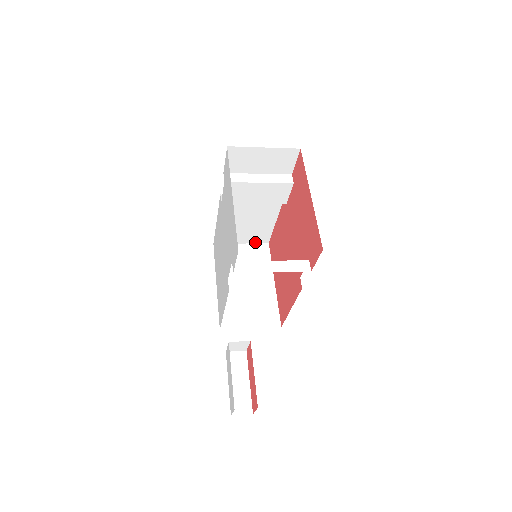
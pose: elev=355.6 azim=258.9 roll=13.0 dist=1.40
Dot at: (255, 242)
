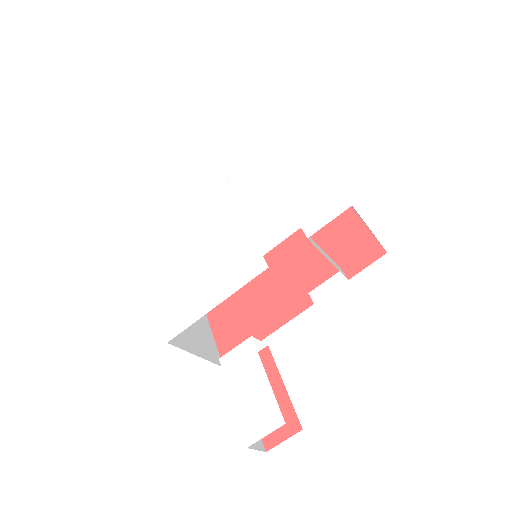
Dot at: occluded
